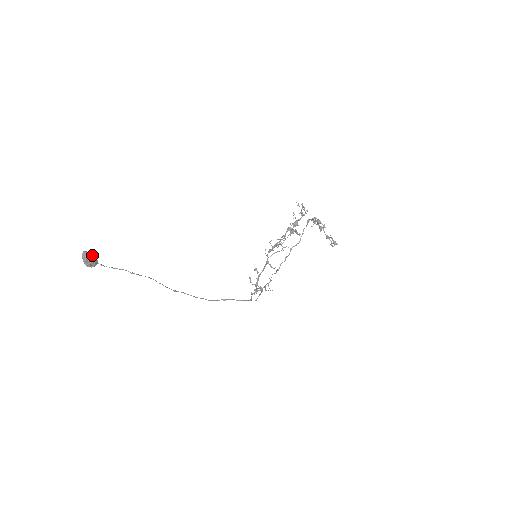
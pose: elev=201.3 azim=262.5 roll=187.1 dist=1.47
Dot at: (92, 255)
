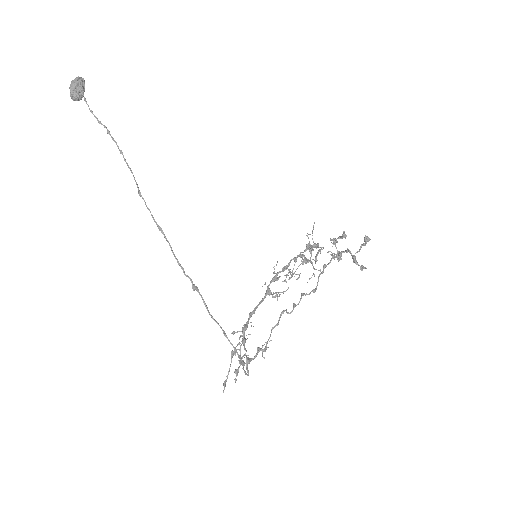
Dot at: occluded
